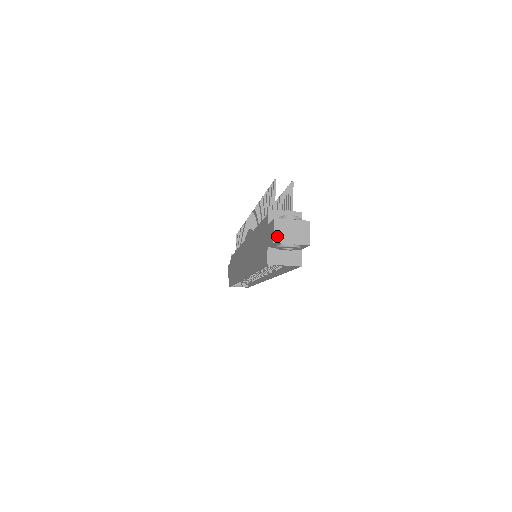
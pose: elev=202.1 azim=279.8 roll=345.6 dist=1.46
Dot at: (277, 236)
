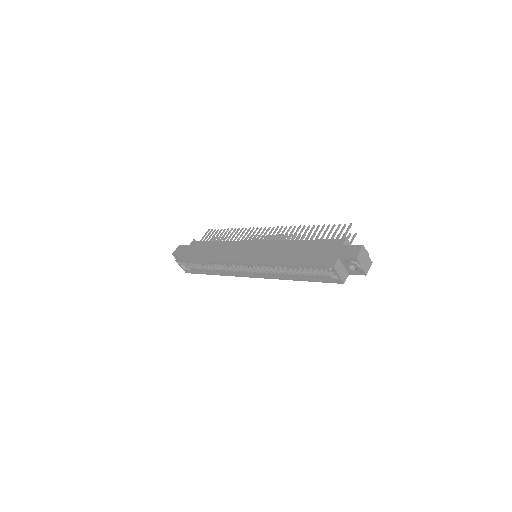
Dot at: (359, 256)
